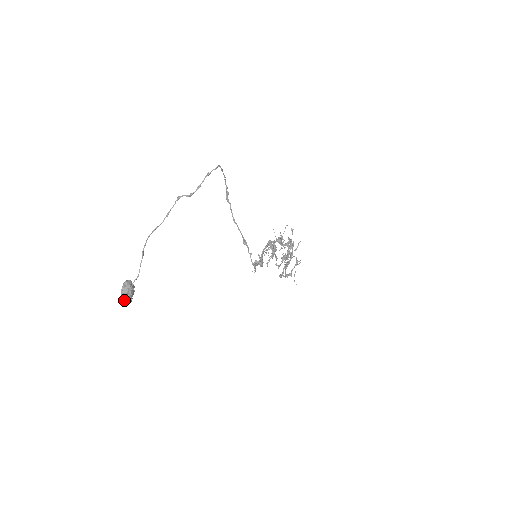
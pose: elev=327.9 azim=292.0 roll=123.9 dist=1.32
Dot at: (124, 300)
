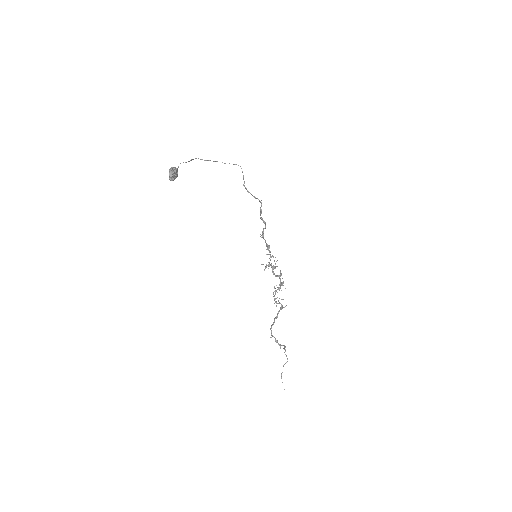
Dot at: (171, 170)
